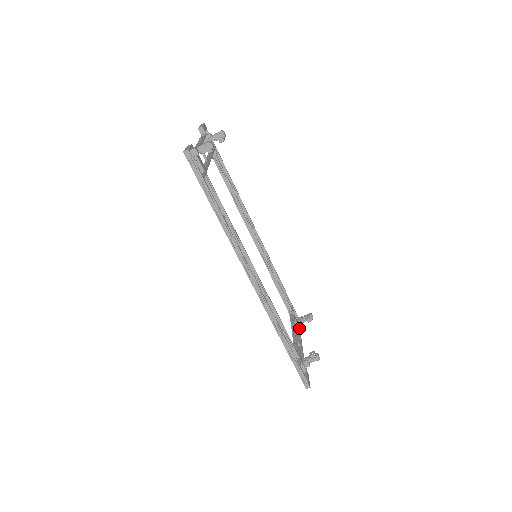
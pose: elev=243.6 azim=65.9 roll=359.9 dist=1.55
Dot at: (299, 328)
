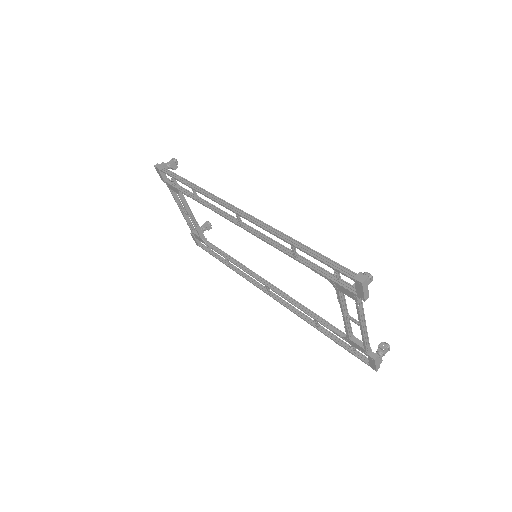
Dot at: (367, 344)
